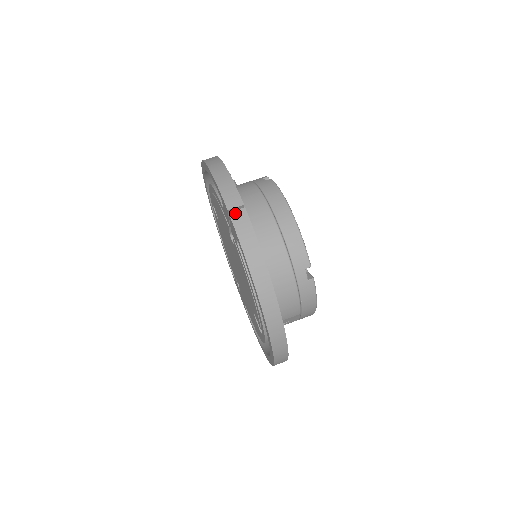
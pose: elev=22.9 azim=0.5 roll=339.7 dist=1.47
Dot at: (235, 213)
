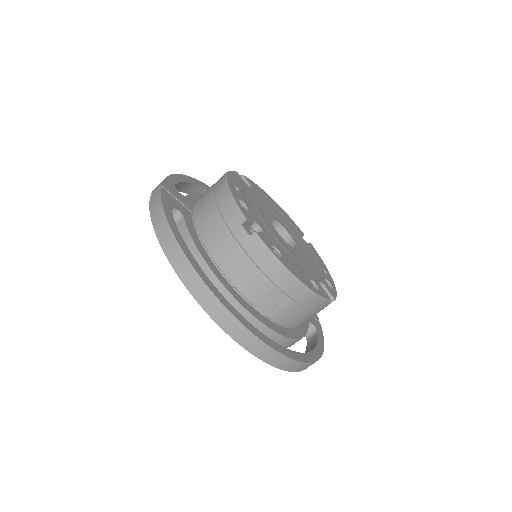
Dot at: (153, 195)
